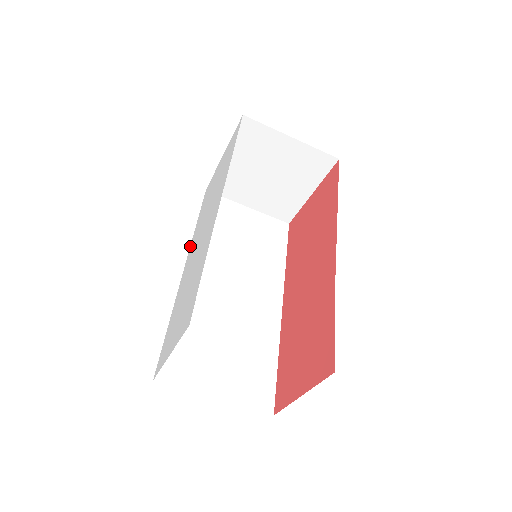
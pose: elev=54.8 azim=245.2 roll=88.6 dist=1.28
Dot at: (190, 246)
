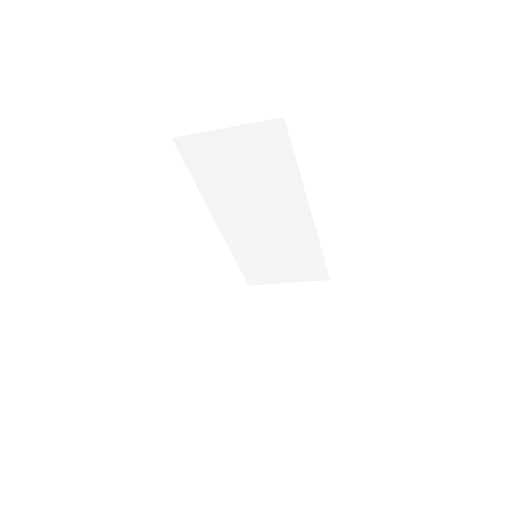
Dot at: occluded
